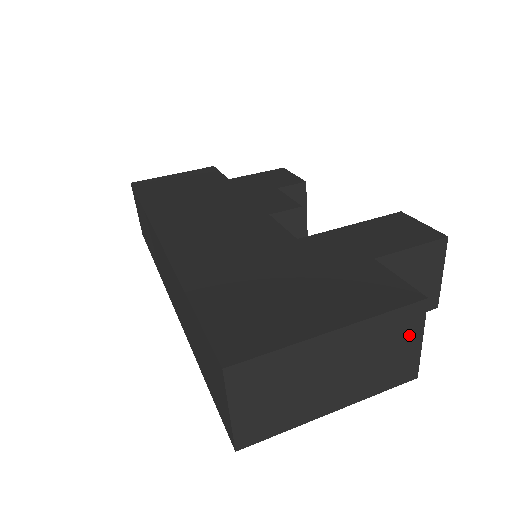
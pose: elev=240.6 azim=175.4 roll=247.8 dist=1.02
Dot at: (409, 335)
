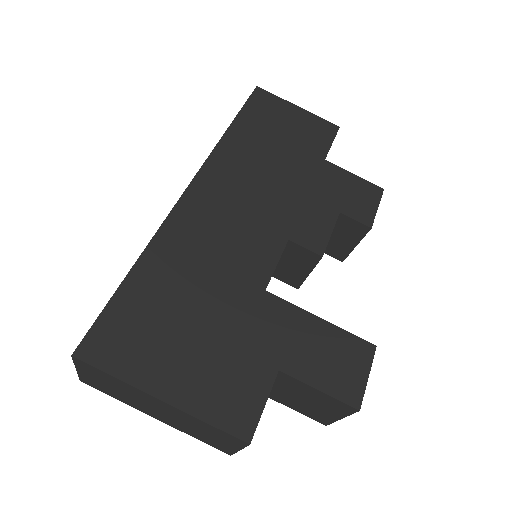
Dot at: (228, 442)
